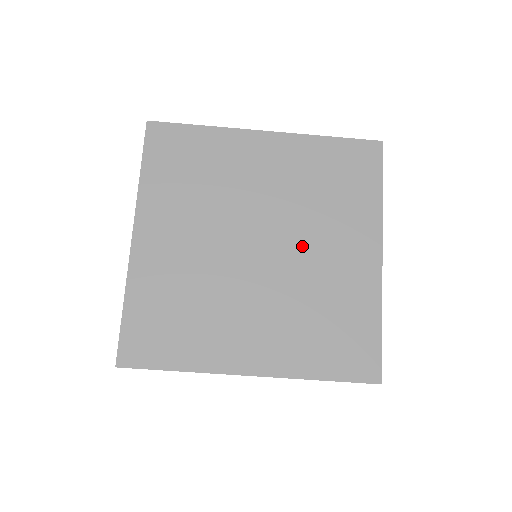
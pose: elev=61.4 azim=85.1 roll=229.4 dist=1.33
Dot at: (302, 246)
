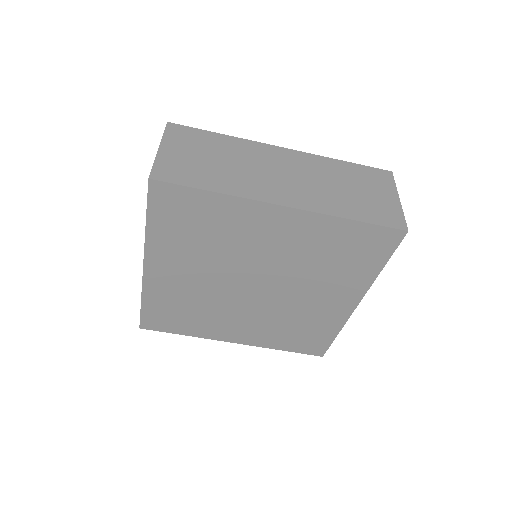
Dot at: (292, 292)
